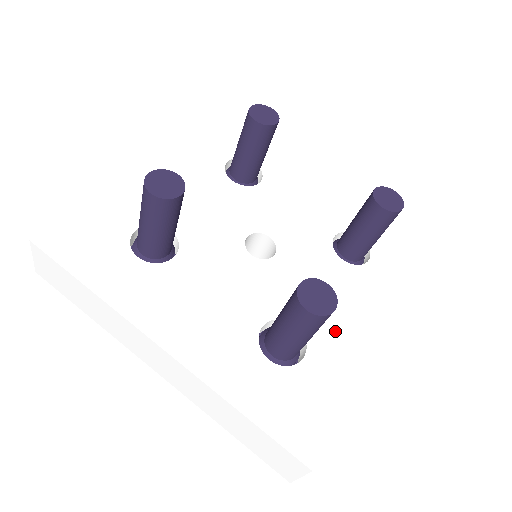
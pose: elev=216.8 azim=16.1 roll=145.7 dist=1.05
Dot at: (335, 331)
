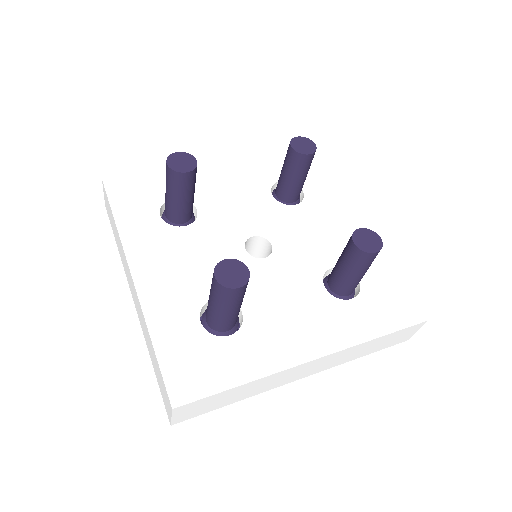
Dot at: occluded
